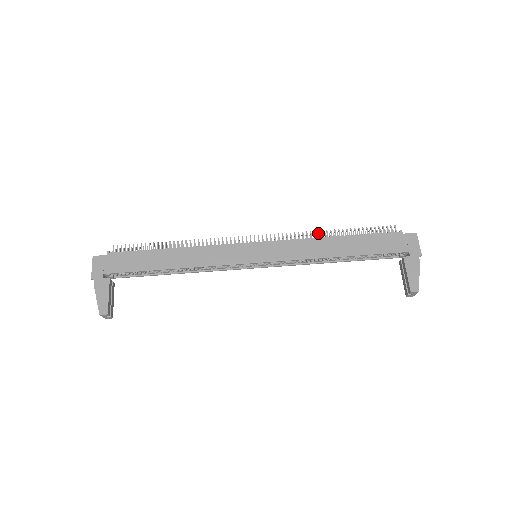
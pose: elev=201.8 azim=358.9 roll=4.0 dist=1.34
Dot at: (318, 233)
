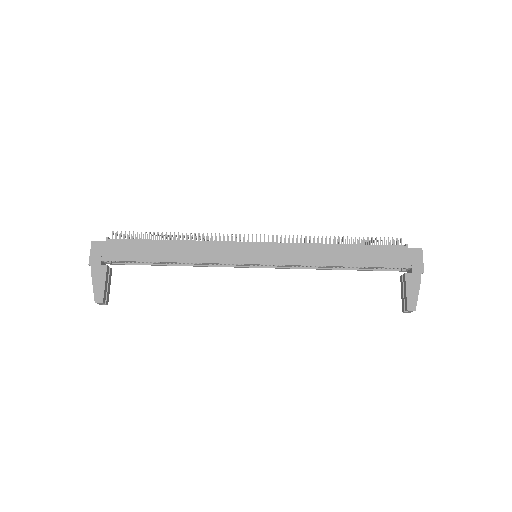
Dot at: occluded
